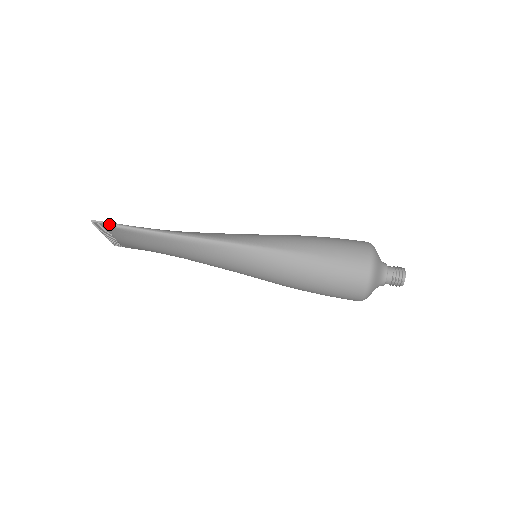
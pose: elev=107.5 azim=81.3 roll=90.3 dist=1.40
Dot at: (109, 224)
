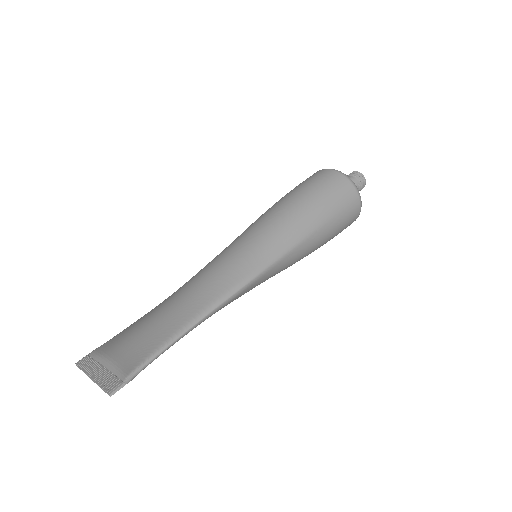
Dot at: (133, 377)
